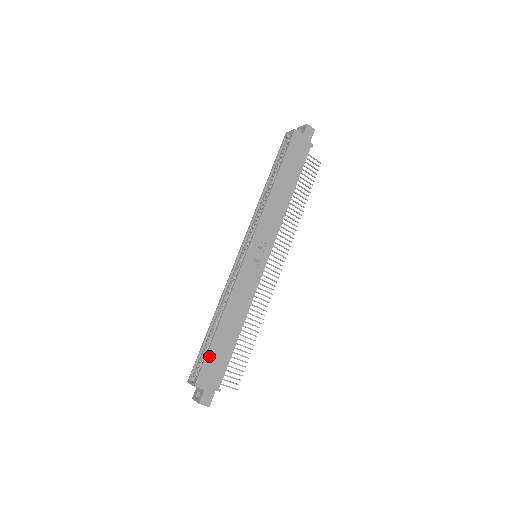
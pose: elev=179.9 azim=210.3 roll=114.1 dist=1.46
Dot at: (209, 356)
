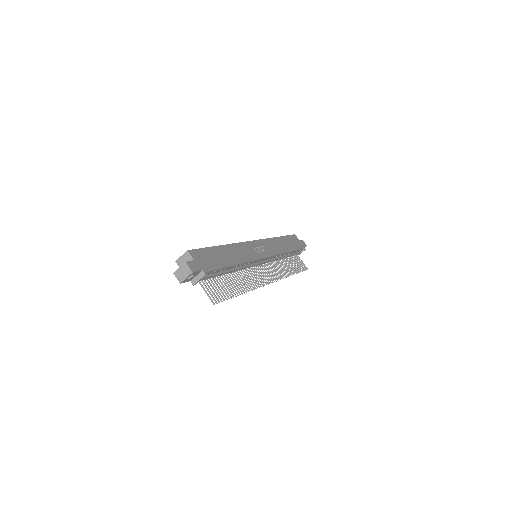
Dot at: (207, 250)
